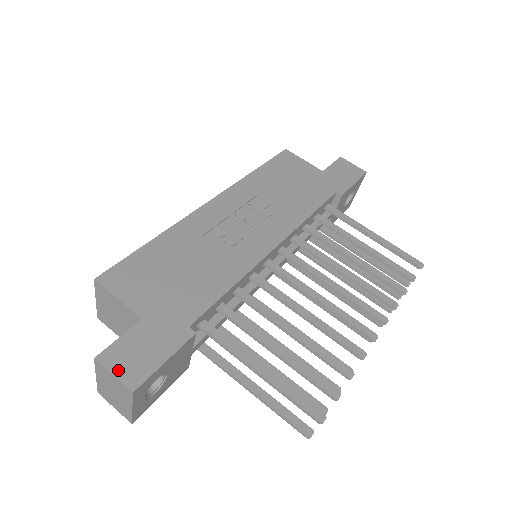
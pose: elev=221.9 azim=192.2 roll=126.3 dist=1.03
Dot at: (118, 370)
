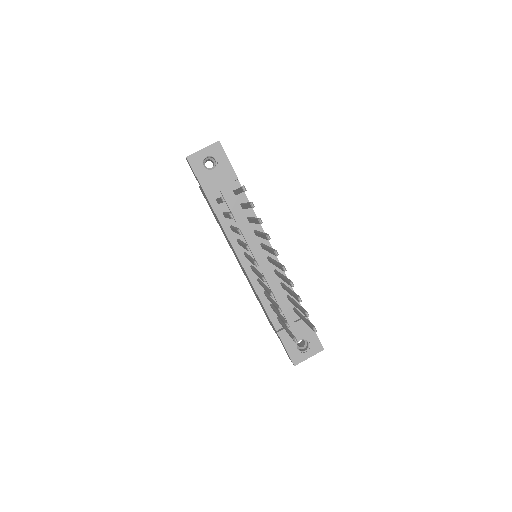
Dot at: occluded
